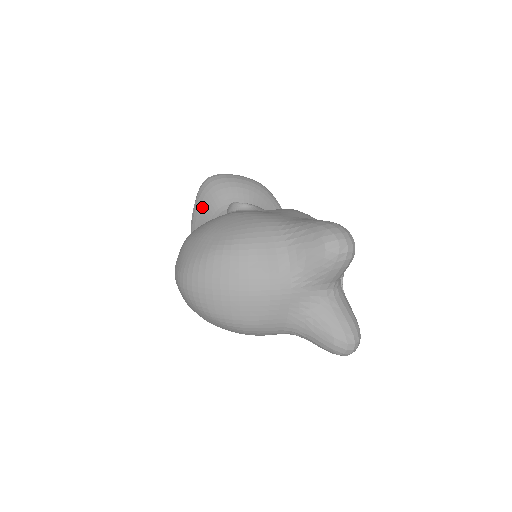
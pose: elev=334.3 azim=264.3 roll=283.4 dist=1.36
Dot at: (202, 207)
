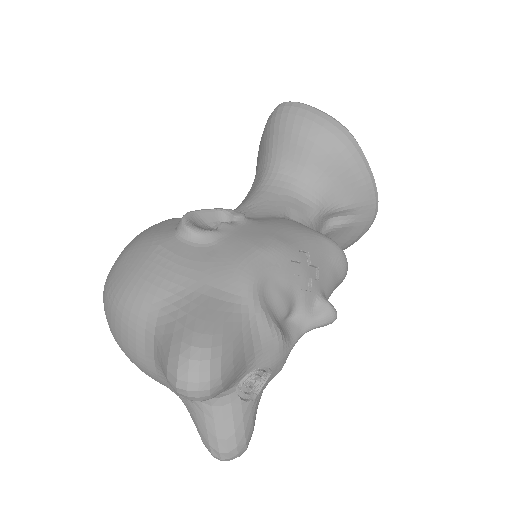
Dot at: (261, 145)
